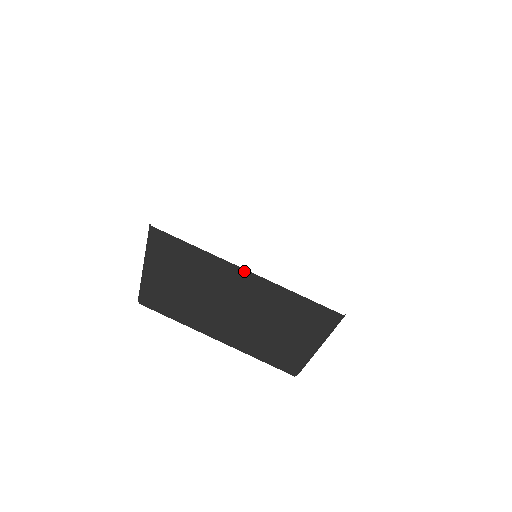
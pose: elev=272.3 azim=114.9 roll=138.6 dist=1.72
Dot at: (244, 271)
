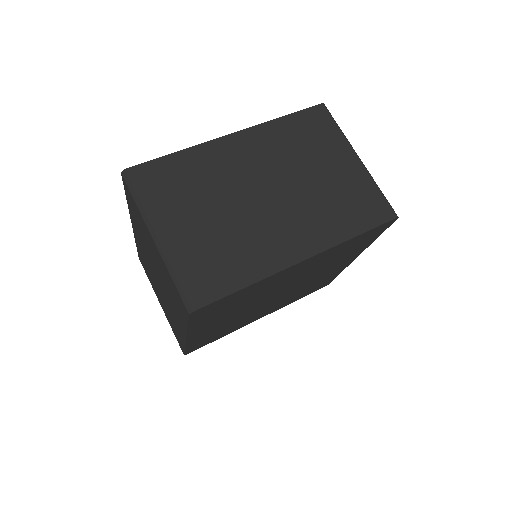
Dot at: (230, 137)
